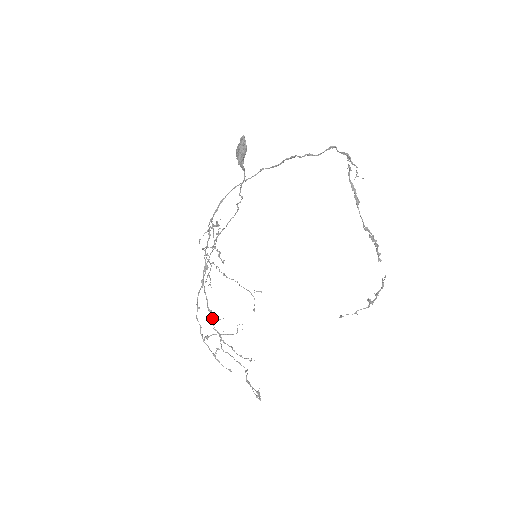
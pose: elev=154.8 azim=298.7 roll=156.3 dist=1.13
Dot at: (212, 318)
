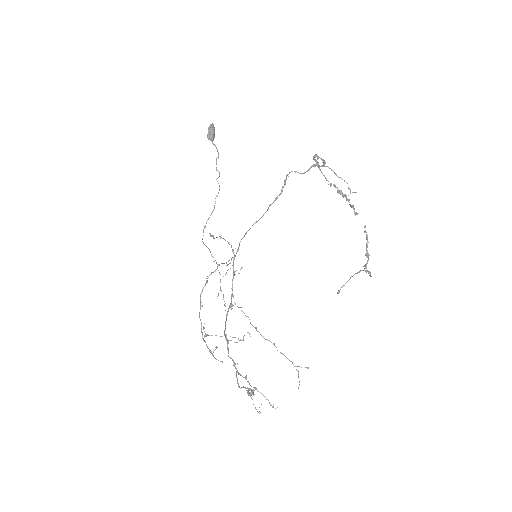
Dot at: (227, 343)
